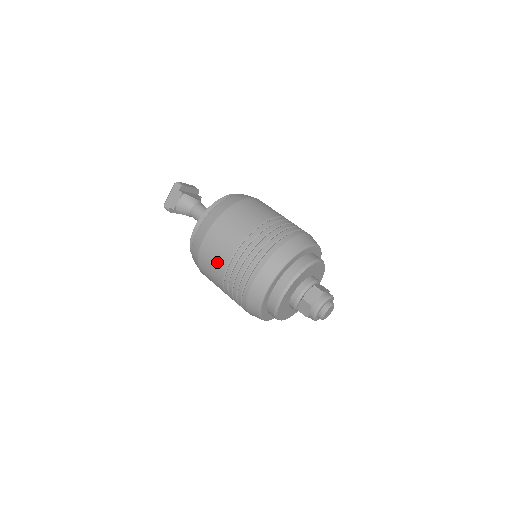
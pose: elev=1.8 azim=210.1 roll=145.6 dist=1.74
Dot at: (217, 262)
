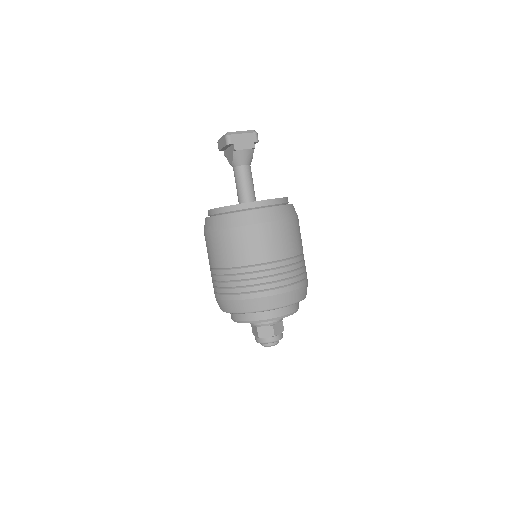
Dot at: (258, 251)
